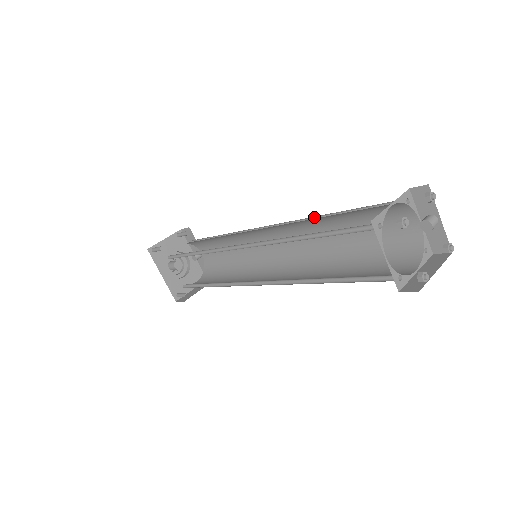
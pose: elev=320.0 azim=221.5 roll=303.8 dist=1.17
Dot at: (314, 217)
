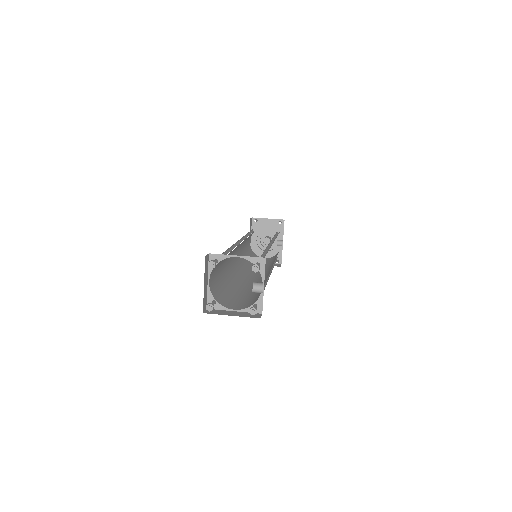
Dot at: occluded
